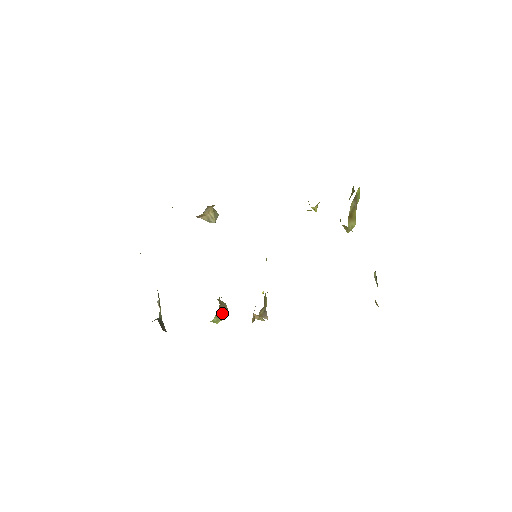
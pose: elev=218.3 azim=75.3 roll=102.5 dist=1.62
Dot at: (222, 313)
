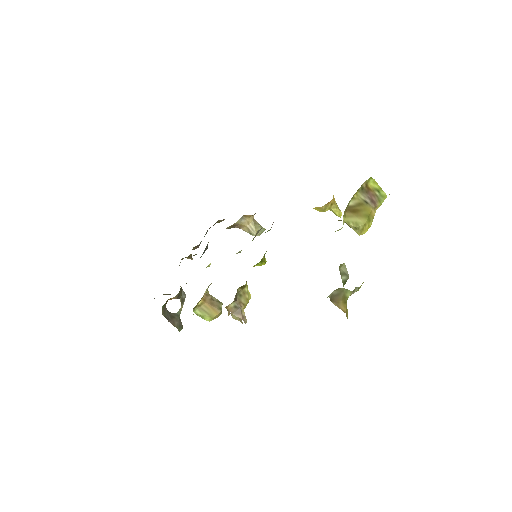
Dot at: (211, 310)
